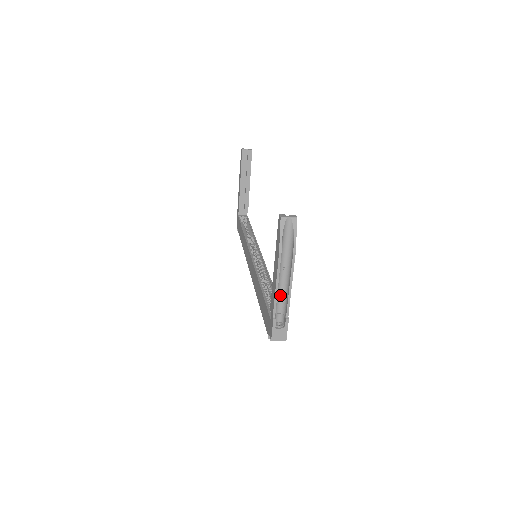
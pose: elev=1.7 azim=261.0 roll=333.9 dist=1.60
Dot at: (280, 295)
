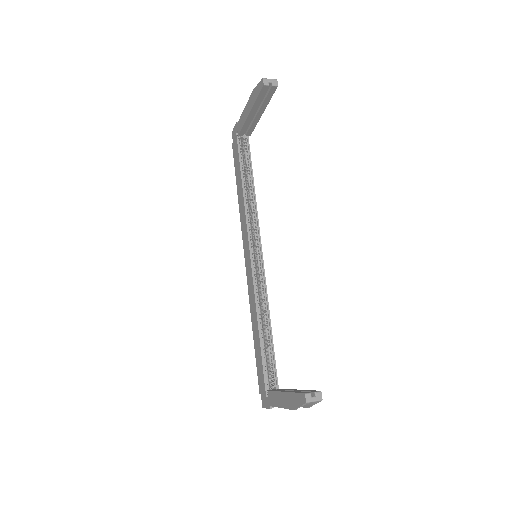
Dot at: occluded
